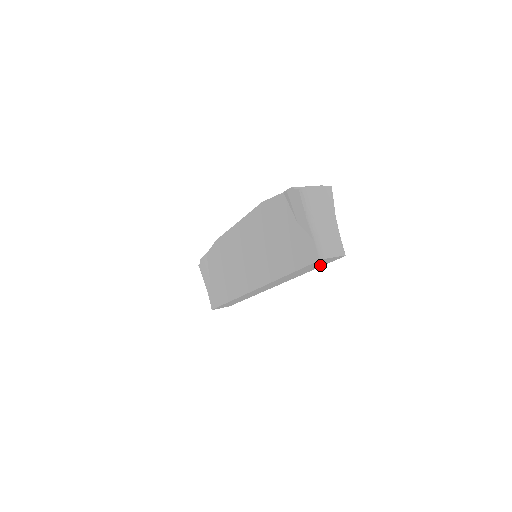
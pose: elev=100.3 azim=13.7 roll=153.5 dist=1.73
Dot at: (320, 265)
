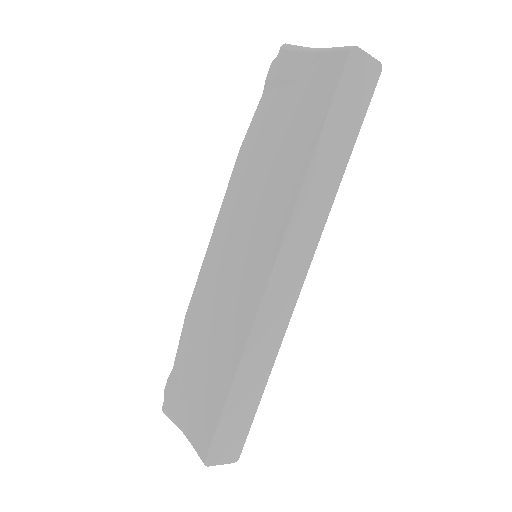
Dot at: (356, 118)
